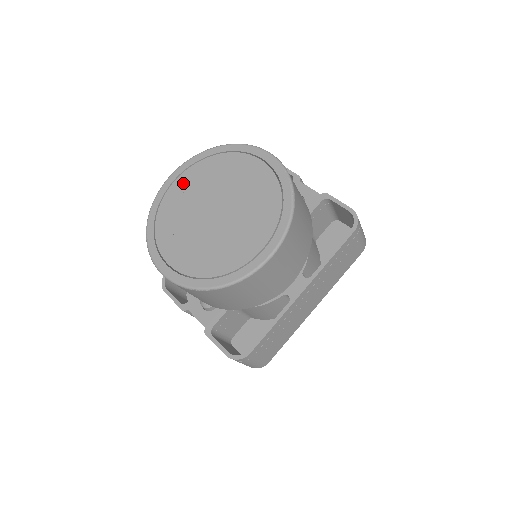
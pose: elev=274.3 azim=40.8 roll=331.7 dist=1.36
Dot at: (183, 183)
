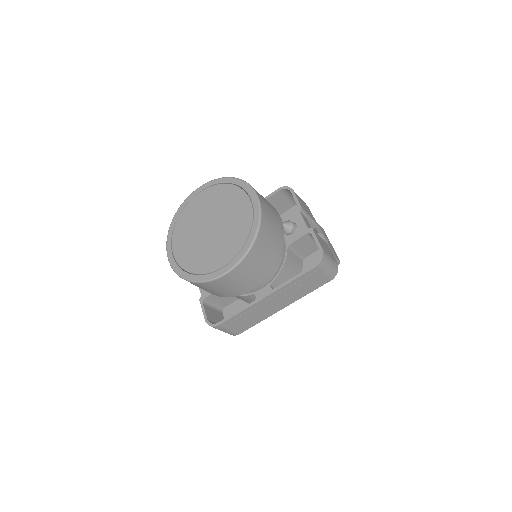
Dot at: (202, 197)
